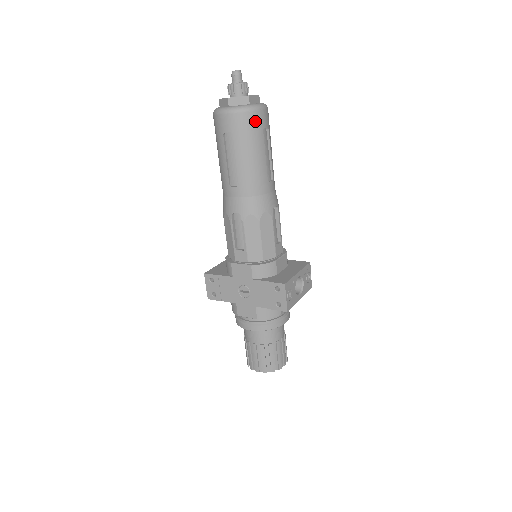
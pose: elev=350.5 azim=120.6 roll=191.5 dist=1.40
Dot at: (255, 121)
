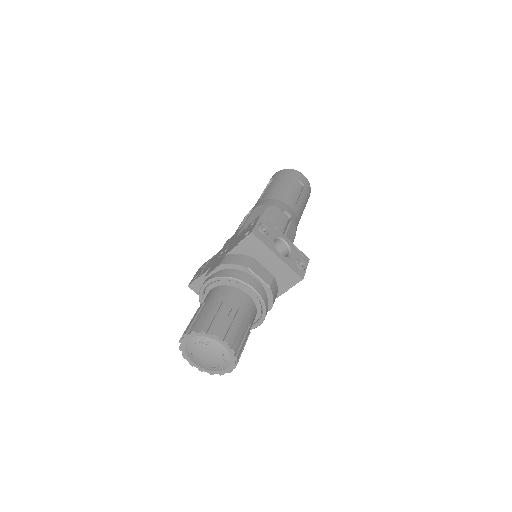
Dot at: (293, 174)
